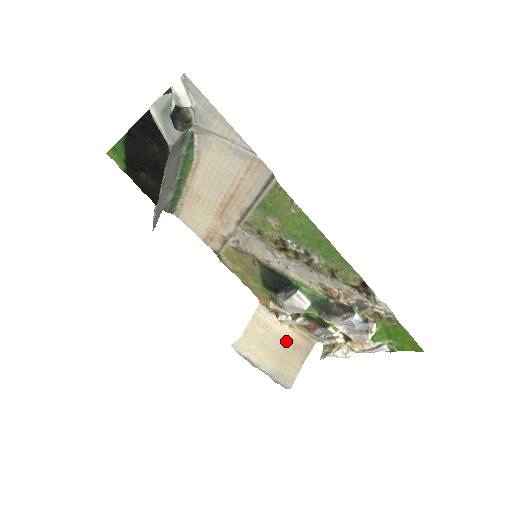
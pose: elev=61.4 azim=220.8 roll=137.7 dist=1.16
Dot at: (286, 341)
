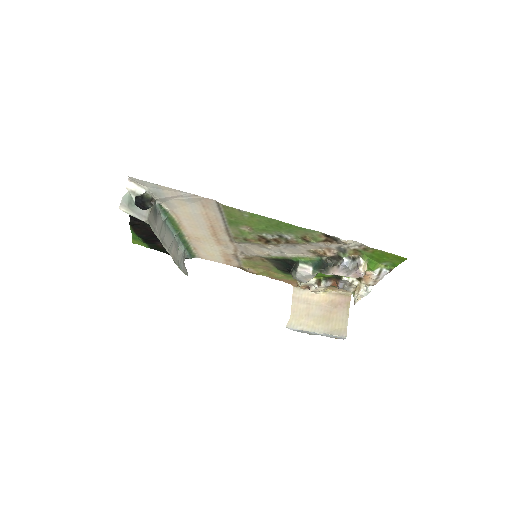
Dot at: (327, 304)
